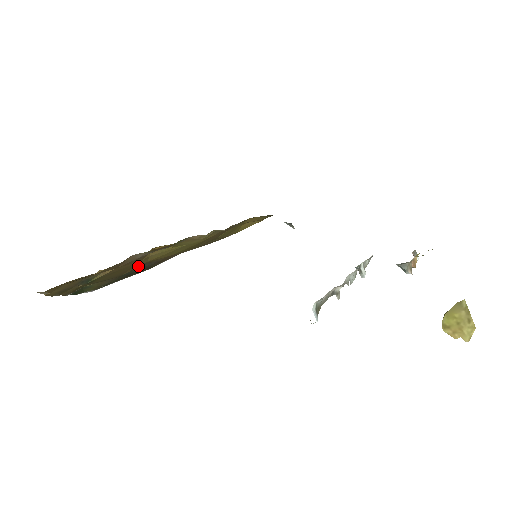
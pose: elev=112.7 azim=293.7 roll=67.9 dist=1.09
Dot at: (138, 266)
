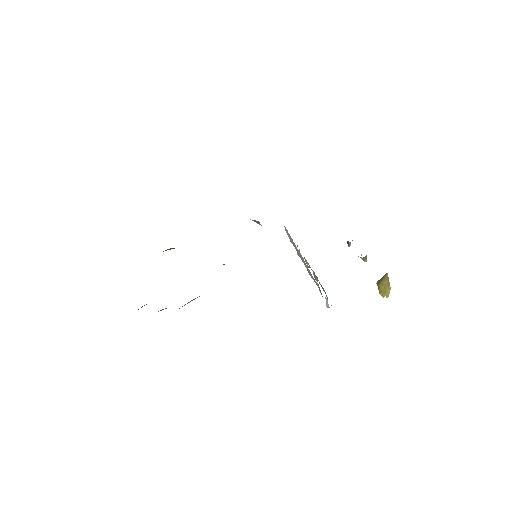
Dot at: occluded
